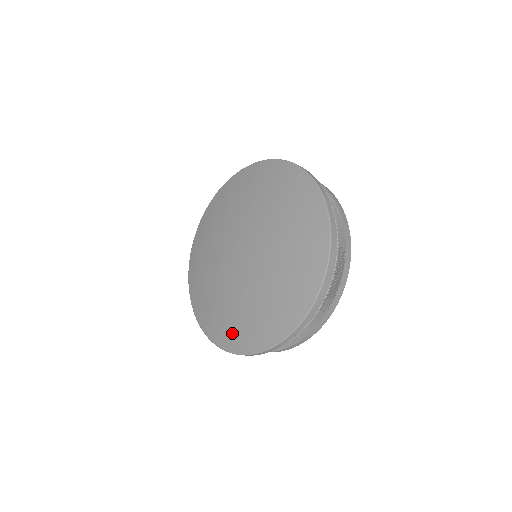
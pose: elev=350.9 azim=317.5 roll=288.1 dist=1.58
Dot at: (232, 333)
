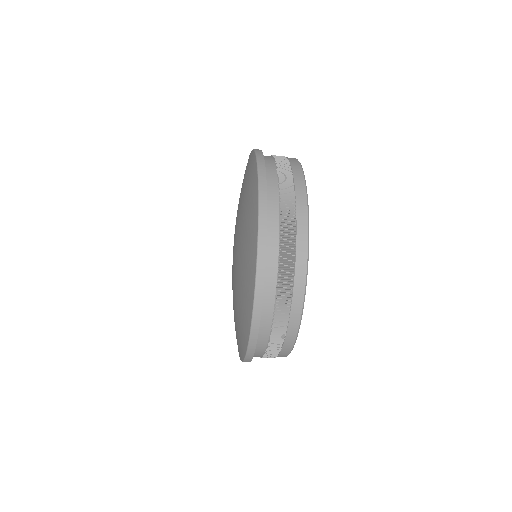
Dot at: occluded
